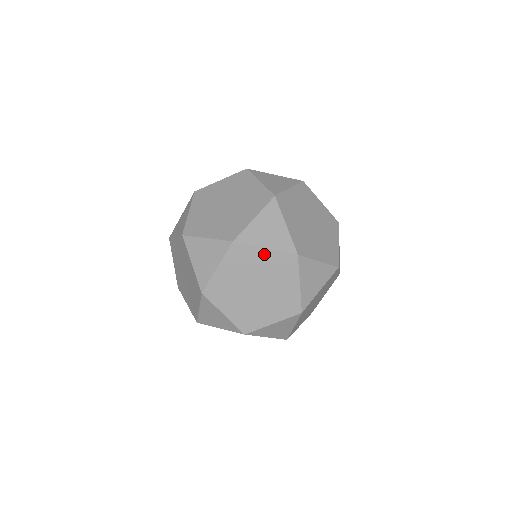
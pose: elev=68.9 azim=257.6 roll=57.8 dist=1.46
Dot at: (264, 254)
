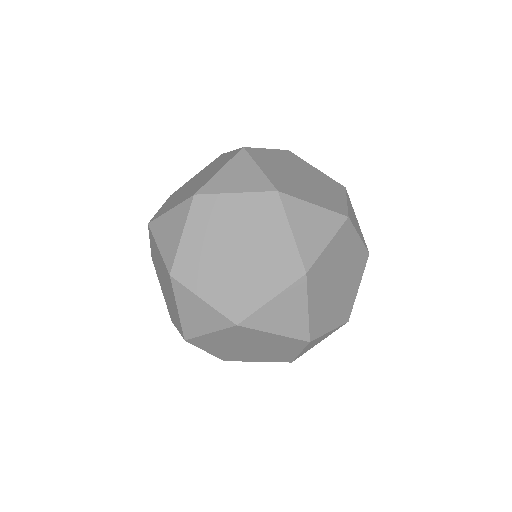
Dot at: (356, 243)
